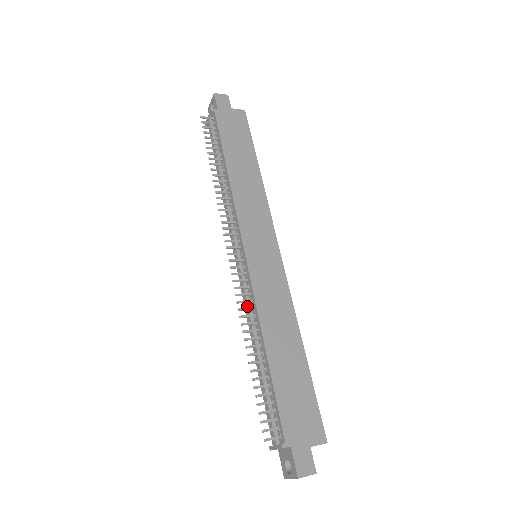
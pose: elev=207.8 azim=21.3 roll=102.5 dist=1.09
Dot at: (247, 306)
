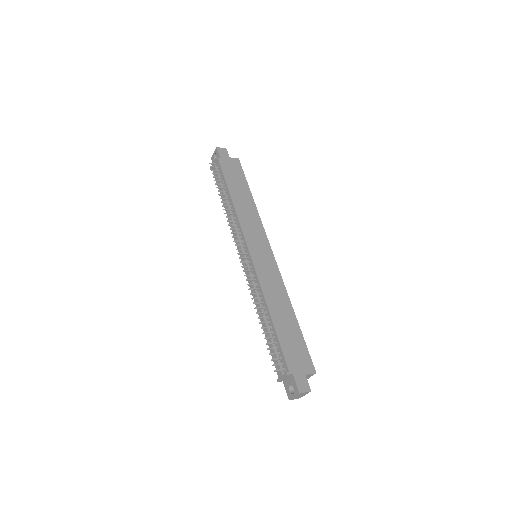
Dot at: (254, 288)
